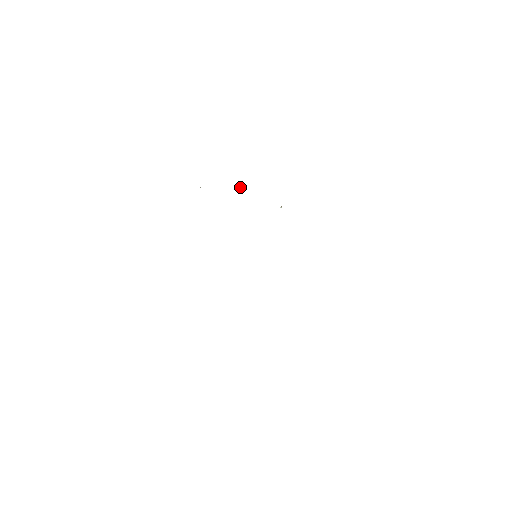
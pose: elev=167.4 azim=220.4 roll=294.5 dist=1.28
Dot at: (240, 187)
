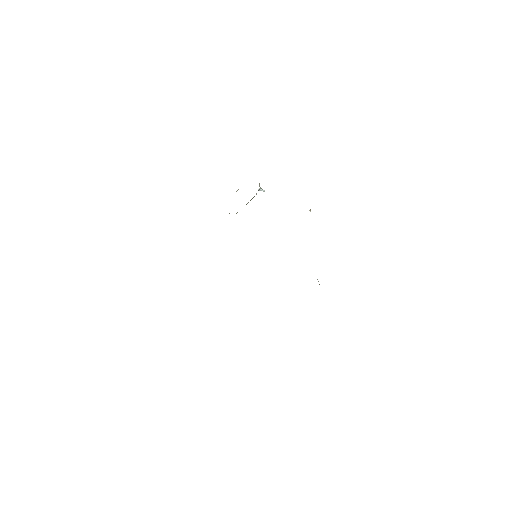
Dot at: (264, 191)
